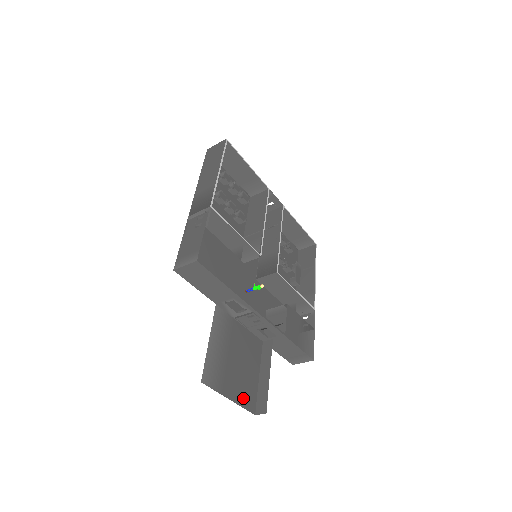
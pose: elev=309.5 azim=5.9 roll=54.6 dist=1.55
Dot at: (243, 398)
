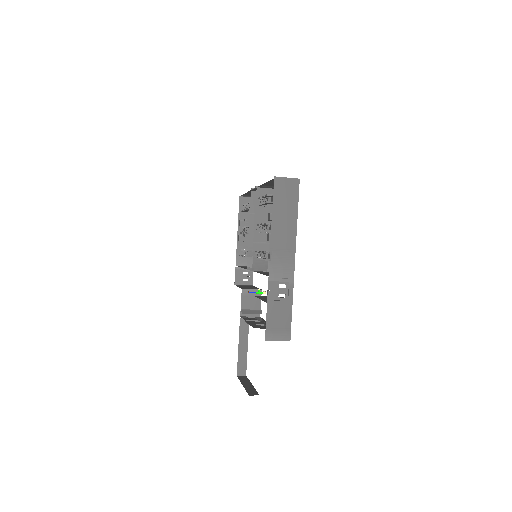
Dot at: occluded
